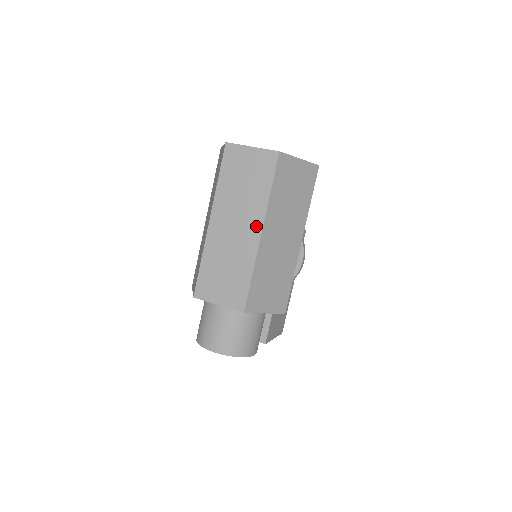
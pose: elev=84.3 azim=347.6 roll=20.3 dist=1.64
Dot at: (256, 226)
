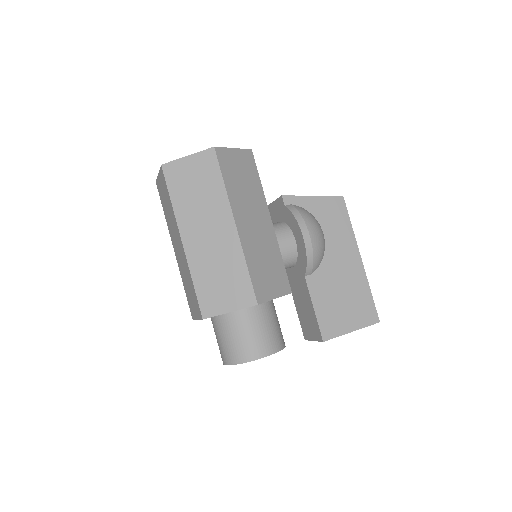
Dot at: (179, 237)
